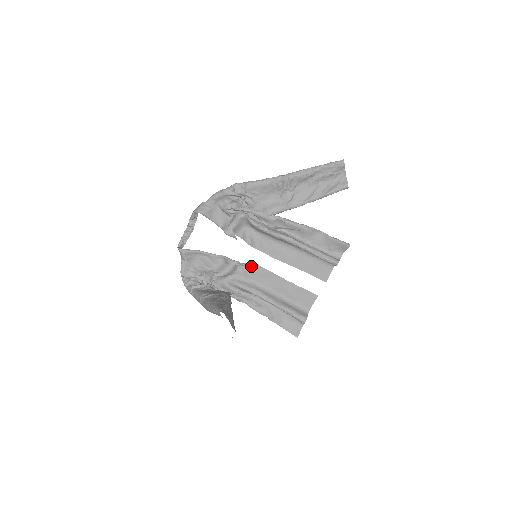
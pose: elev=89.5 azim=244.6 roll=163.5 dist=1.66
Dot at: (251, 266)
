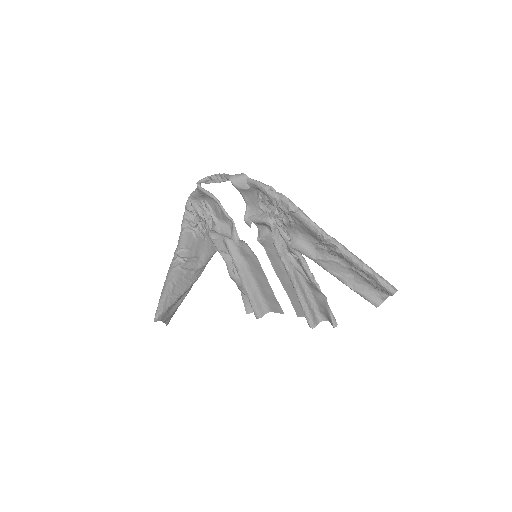
Dot at: (251, 250)
